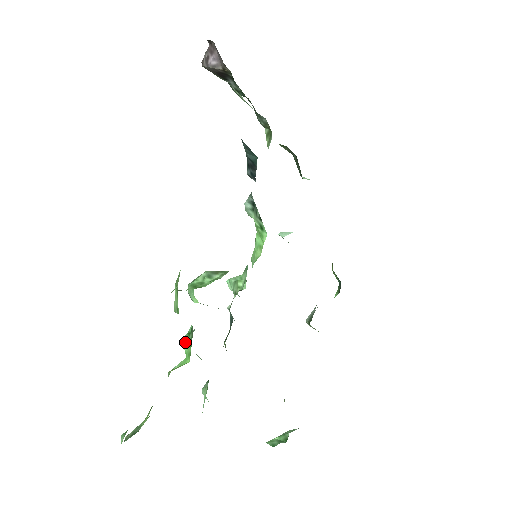
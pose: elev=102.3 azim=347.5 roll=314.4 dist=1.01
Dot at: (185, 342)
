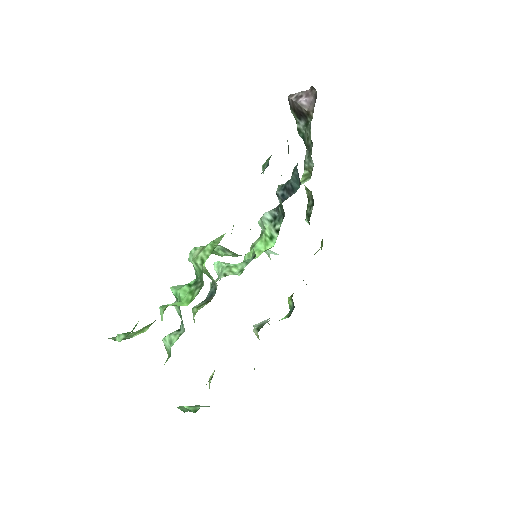
Dot at: (183, 290)
